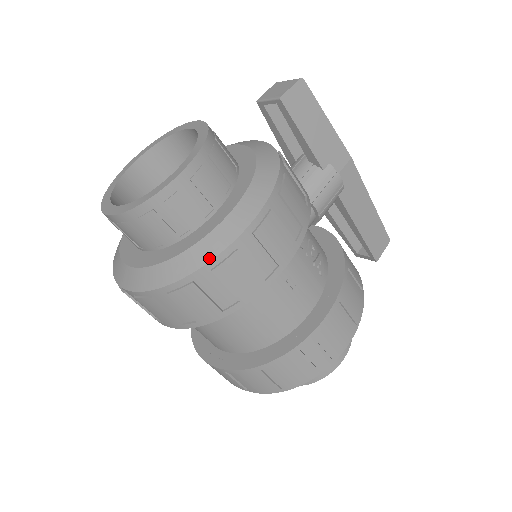
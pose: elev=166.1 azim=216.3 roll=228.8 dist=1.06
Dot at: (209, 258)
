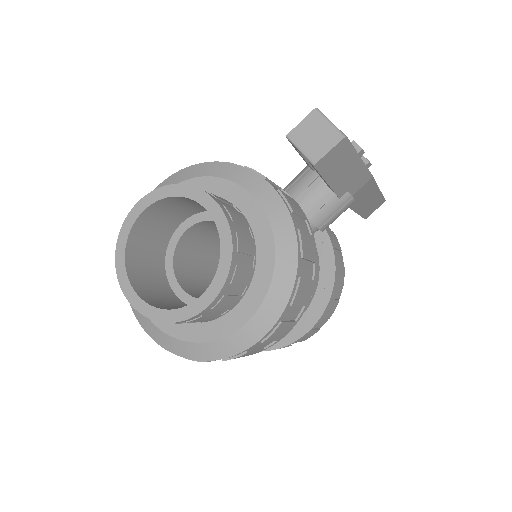
Dot at: (222, 357)
